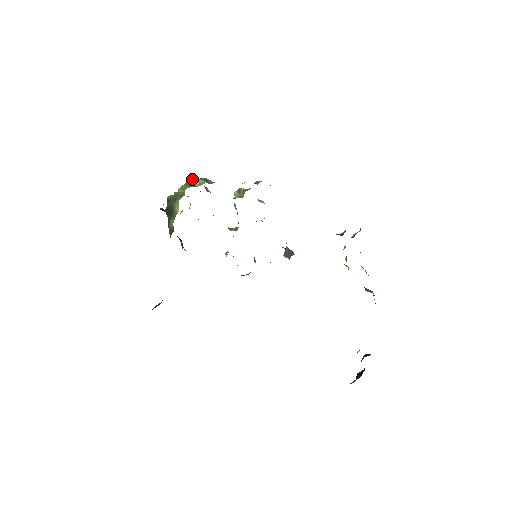
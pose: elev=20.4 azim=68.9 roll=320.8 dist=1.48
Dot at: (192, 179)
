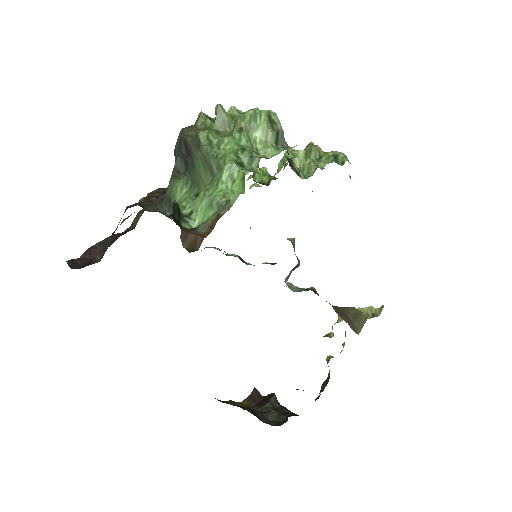
Dot at: (260, 117)
